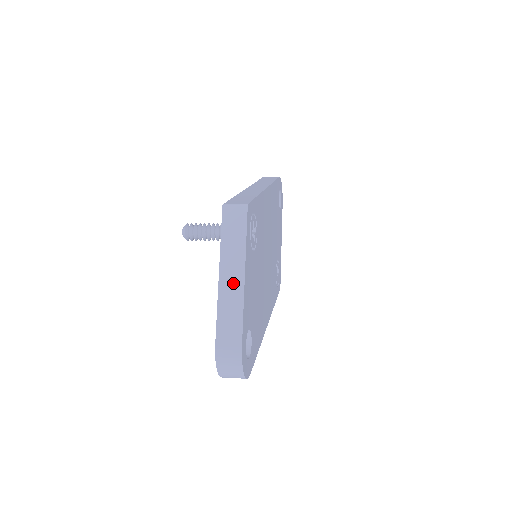
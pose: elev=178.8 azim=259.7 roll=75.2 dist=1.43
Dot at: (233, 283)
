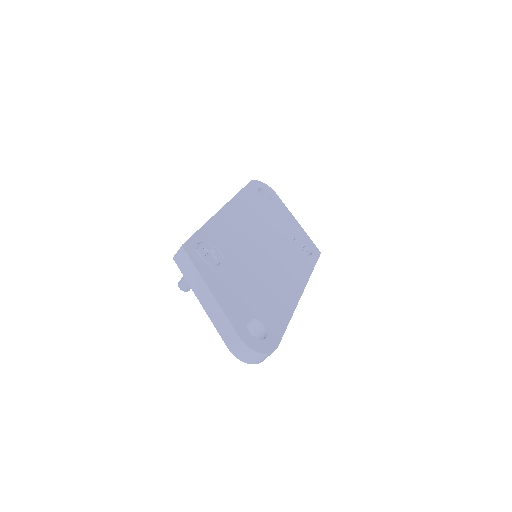
Dot at: (209, 301)
